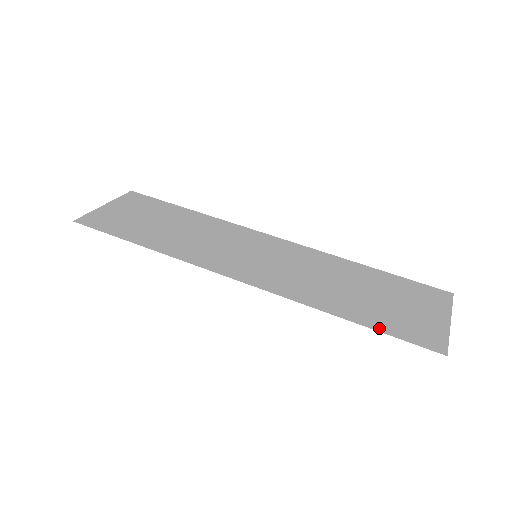
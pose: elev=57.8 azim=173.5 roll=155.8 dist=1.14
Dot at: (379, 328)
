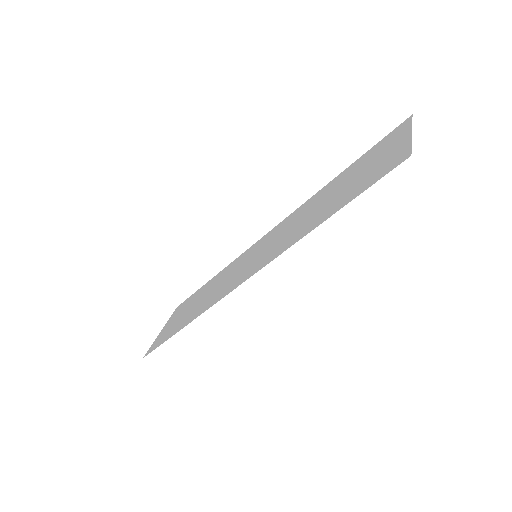
Dot at: (350, 200)
